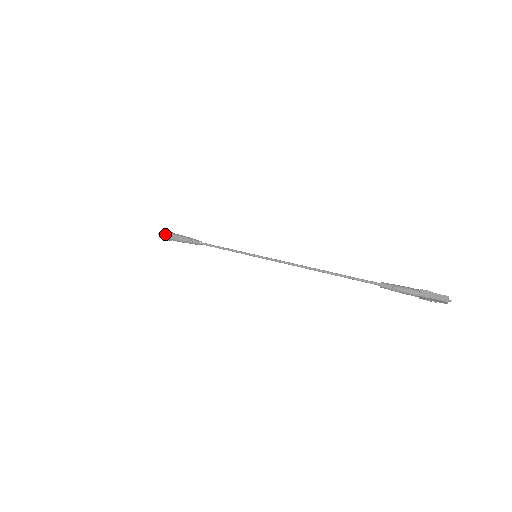
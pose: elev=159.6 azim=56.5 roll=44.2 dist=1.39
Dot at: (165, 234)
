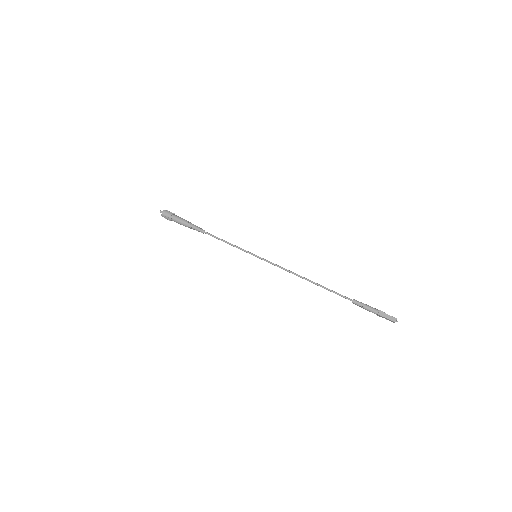
Dot at: (169, 215)
